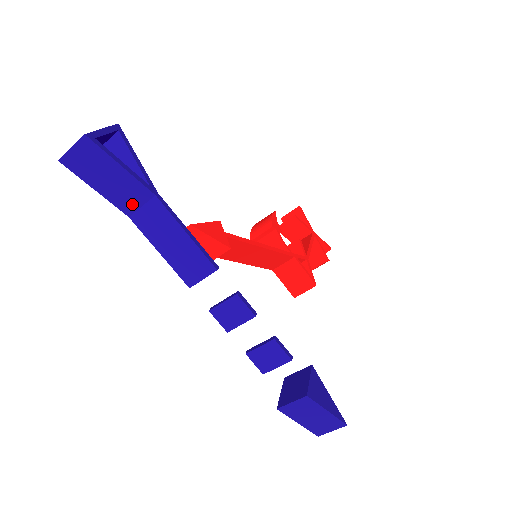
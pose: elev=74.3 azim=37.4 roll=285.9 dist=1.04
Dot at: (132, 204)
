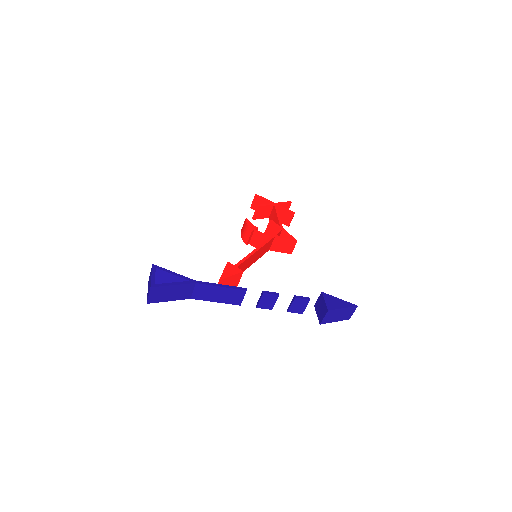
Dot at: (188, 293)
